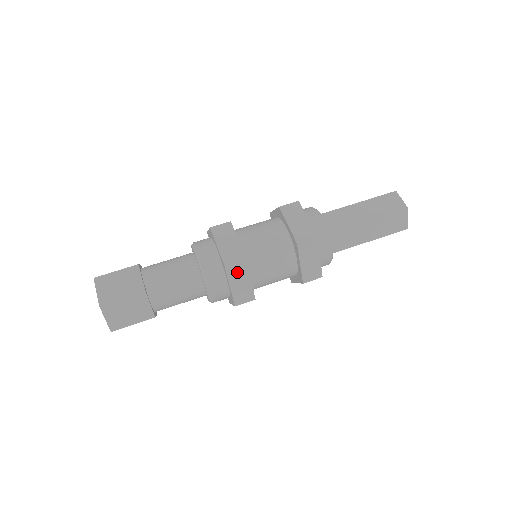
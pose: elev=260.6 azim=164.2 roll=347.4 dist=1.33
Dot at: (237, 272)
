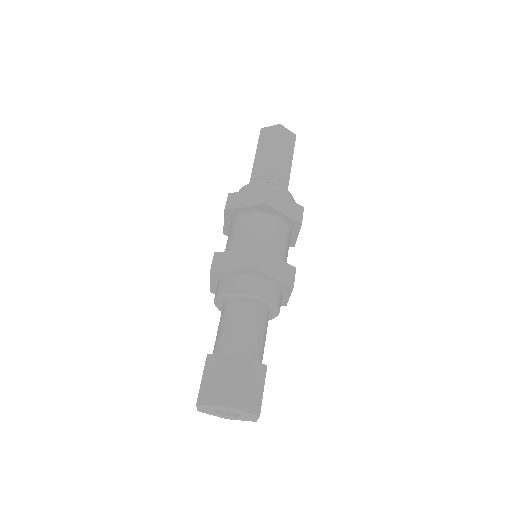
Dot at: (264, 263)
